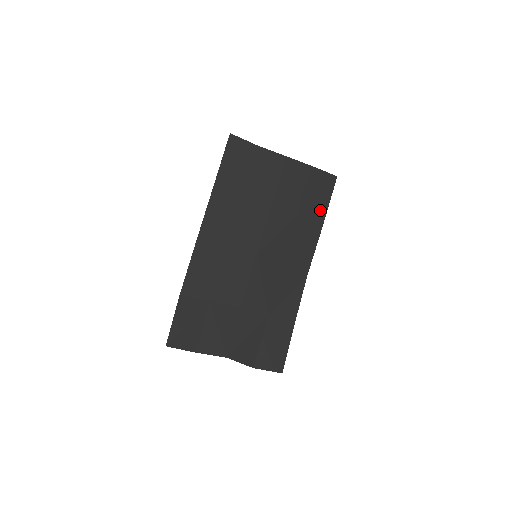
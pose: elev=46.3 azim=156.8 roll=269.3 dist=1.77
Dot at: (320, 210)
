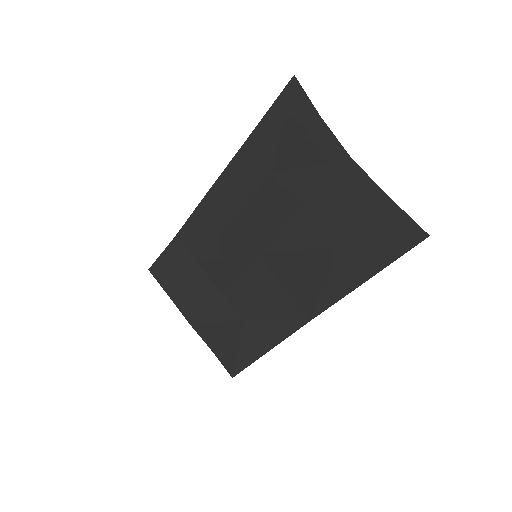
Dot at: (368, 263)
